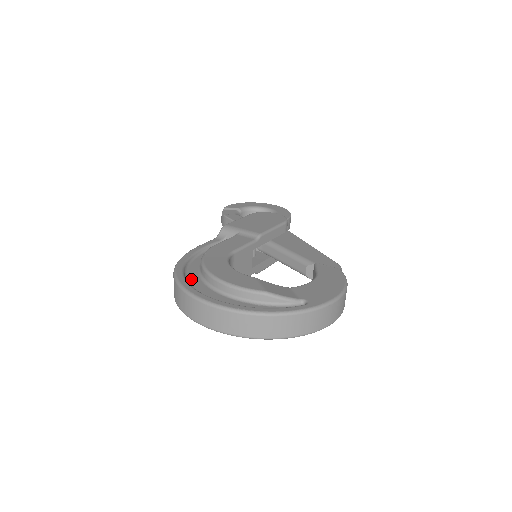
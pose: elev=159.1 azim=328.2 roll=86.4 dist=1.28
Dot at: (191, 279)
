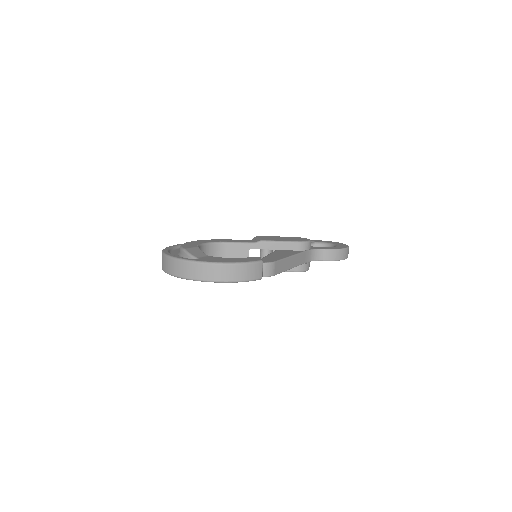
Dot at: occluded
